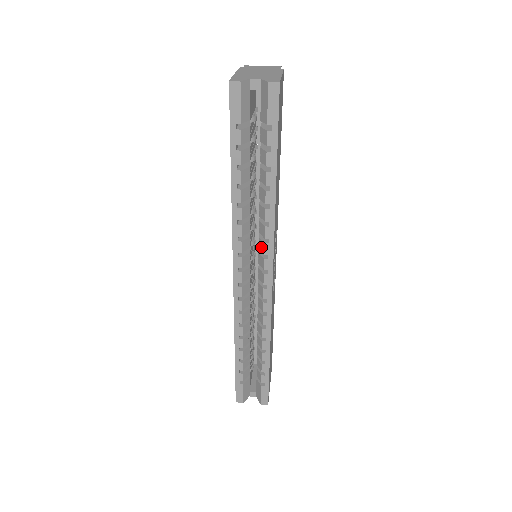
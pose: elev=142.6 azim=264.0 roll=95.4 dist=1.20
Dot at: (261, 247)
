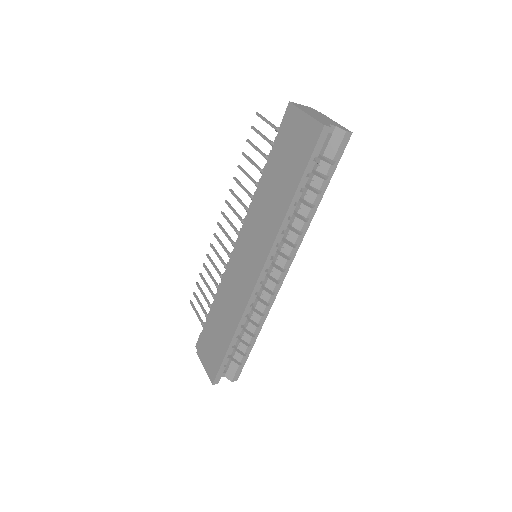
Dot at: (286, 251)
